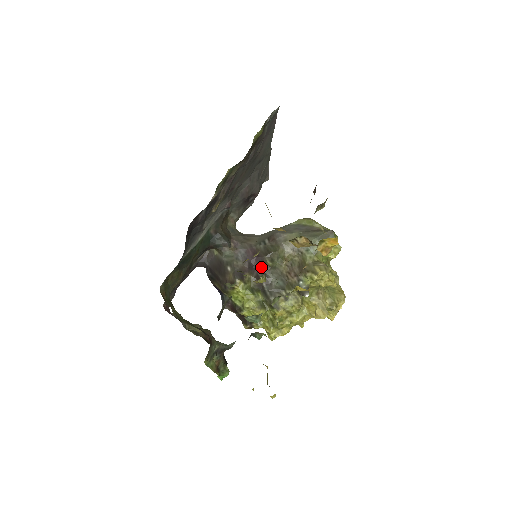
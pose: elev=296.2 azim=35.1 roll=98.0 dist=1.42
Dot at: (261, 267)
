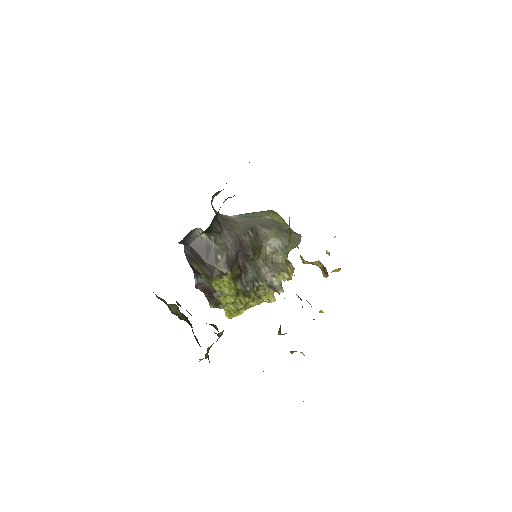
Dot at: (244, 258)
